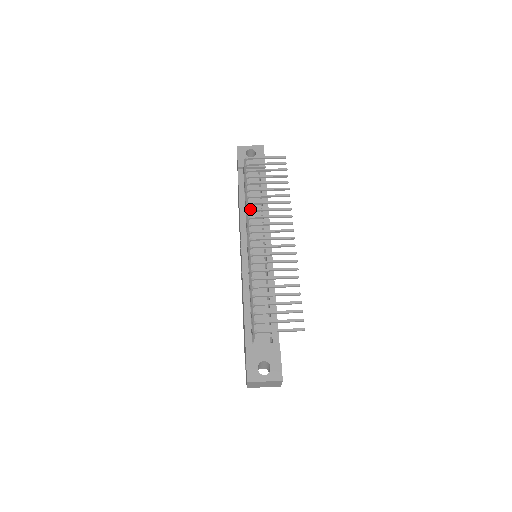
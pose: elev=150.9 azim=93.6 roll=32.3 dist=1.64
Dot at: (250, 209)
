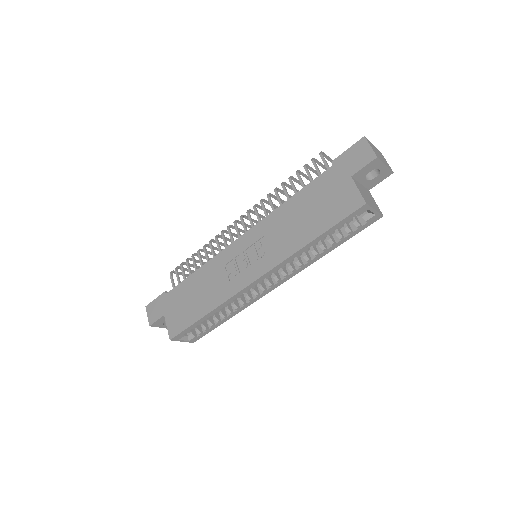
Dot at: (216, 235)
